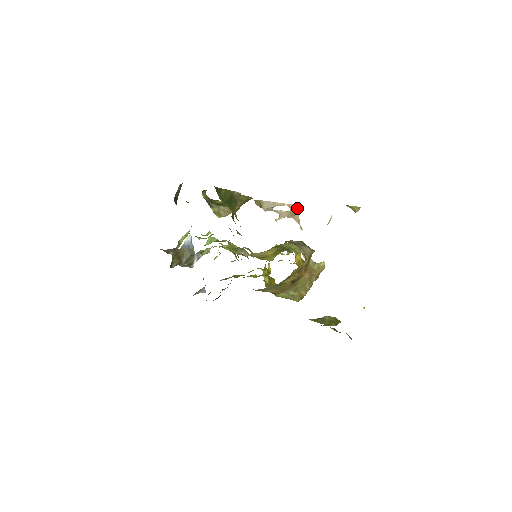
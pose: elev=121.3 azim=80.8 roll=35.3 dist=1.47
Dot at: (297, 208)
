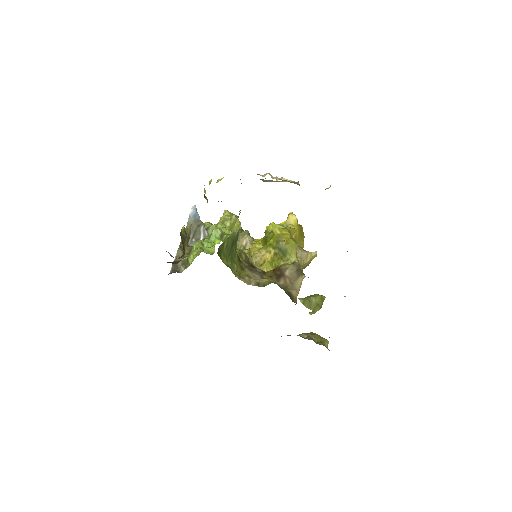
Dot at: occluded
